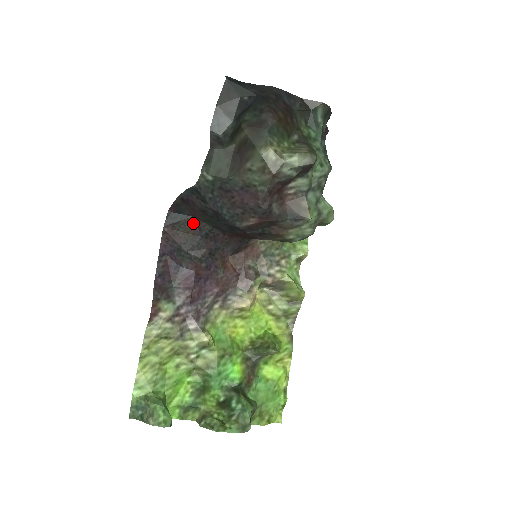
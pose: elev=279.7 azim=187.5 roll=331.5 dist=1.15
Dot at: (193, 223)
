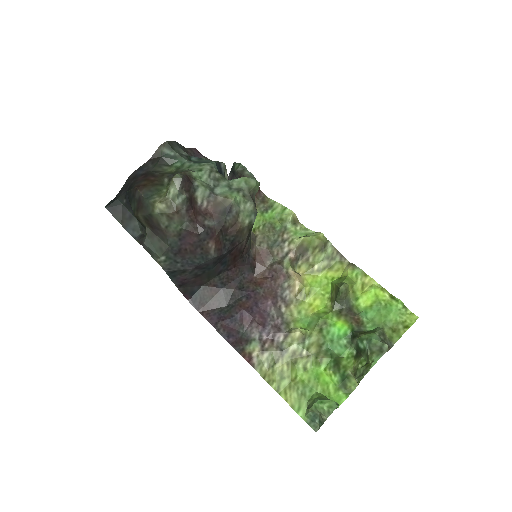
Dot at: (207, 288)
